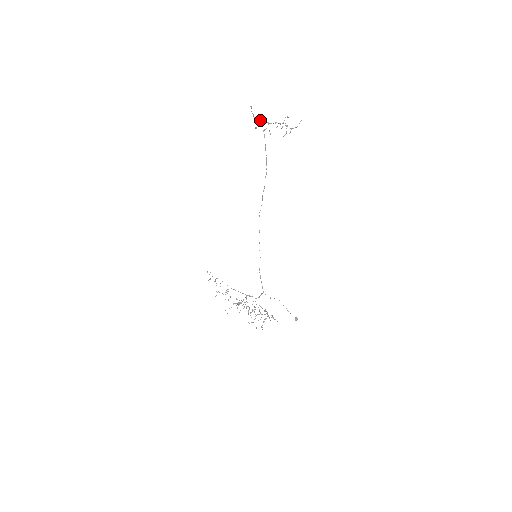
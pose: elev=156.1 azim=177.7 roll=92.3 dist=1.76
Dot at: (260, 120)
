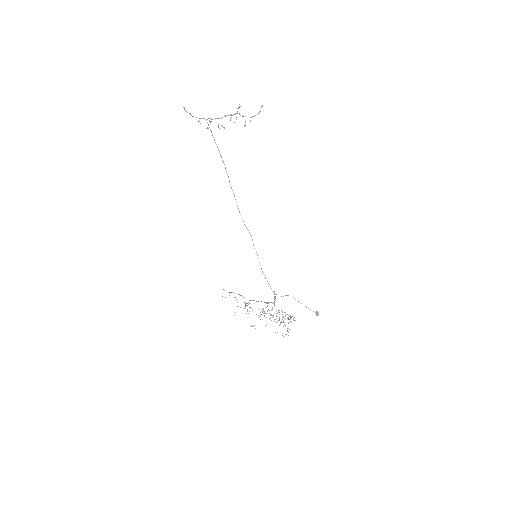
Dot at: (206, 119)
